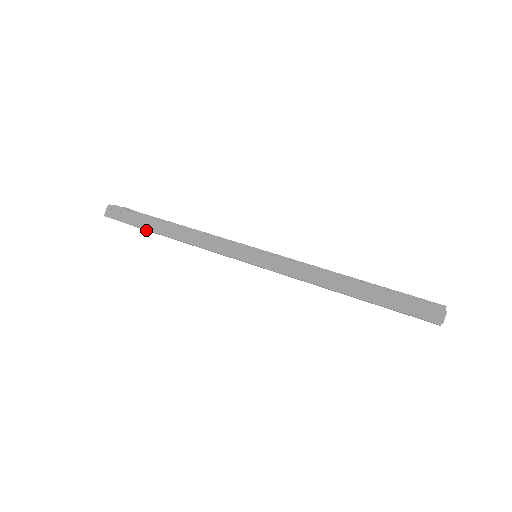
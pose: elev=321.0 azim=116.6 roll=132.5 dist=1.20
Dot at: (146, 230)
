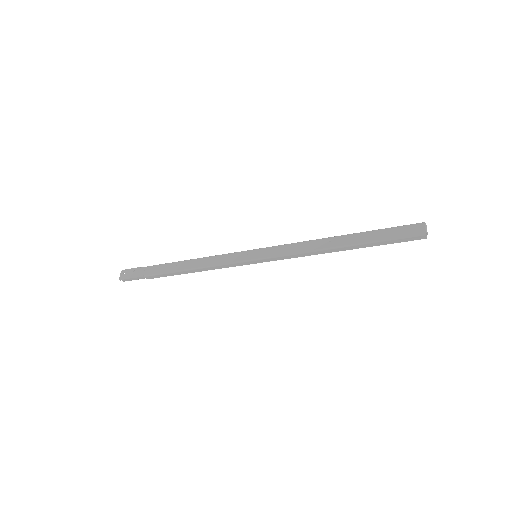
Dot at: (157, 277)
